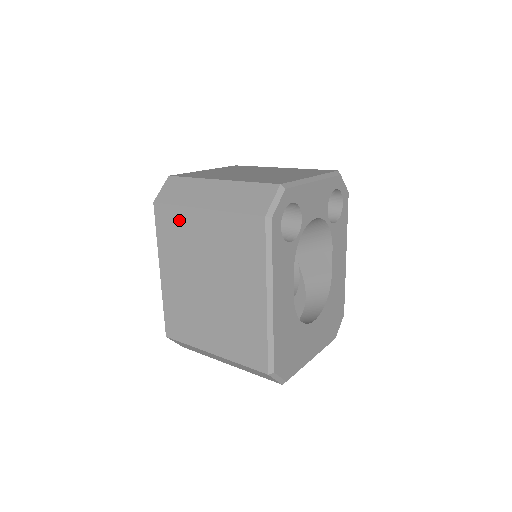
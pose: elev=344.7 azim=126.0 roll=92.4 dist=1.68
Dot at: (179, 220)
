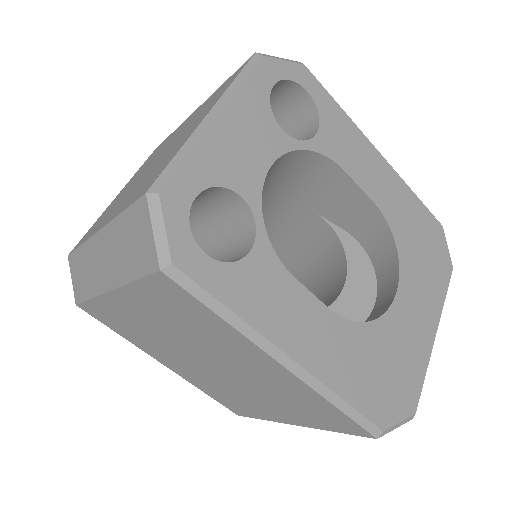
Dot at: (110, 313)
